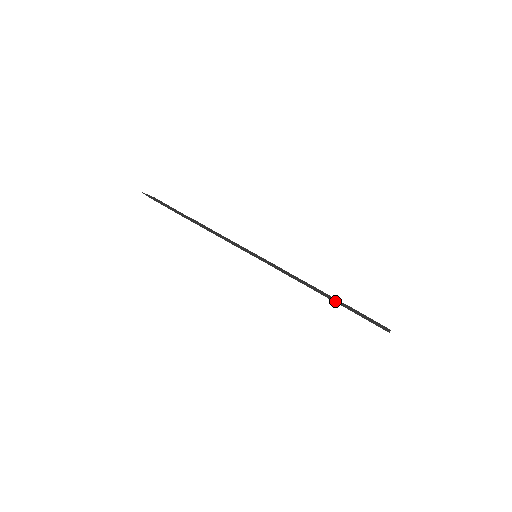
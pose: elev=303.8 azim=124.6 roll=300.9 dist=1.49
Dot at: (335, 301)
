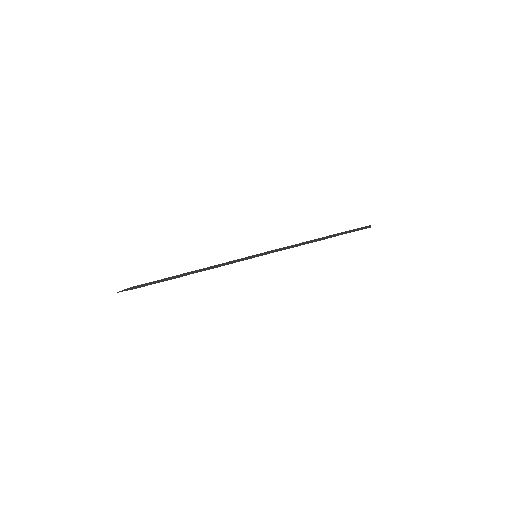
Dot at: occluded
